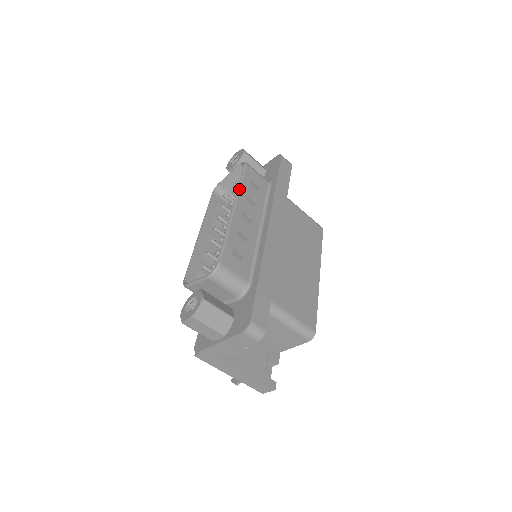
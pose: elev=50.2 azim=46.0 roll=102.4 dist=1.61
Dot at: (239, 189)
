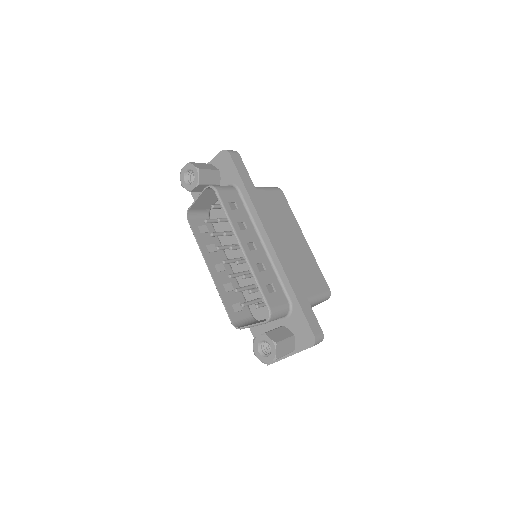
Dot at: (231, 224)
